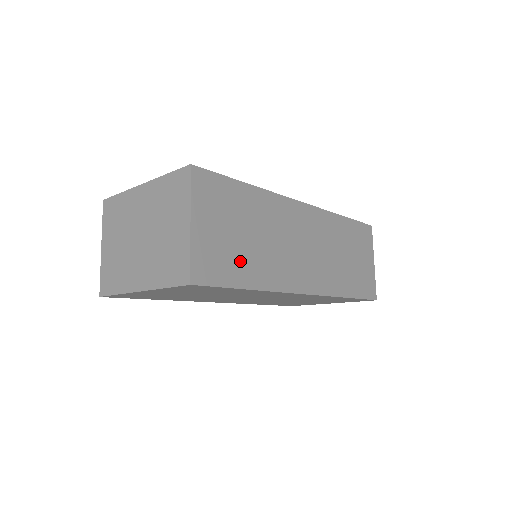
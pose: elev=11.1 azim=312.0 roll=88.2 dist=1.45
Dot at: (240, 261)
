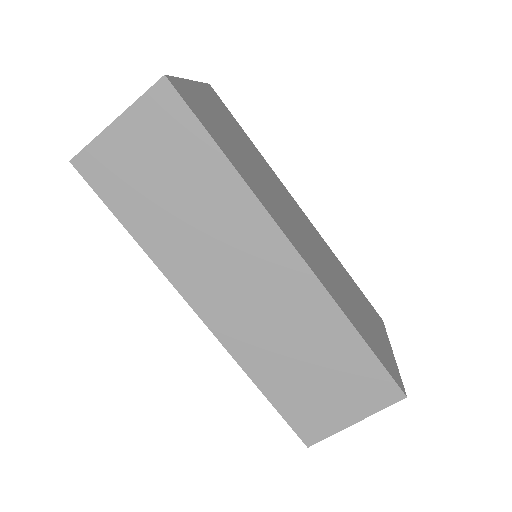
Dot at: (141, 202)
